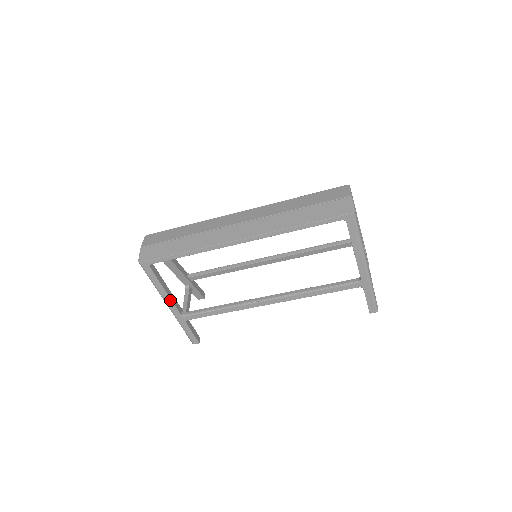
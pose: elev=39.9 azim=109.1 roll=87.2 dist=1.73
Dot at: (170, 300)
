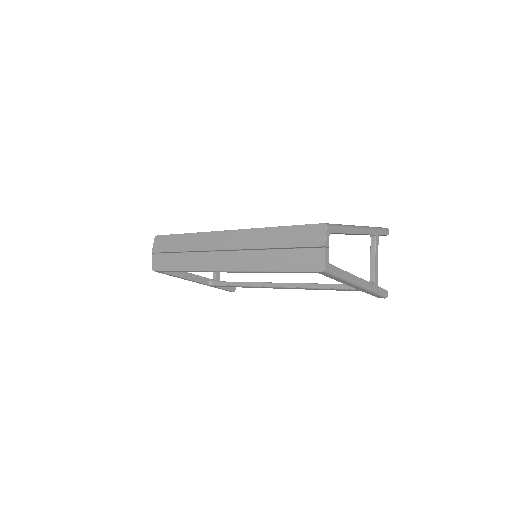
Dot at: (194, 281)
